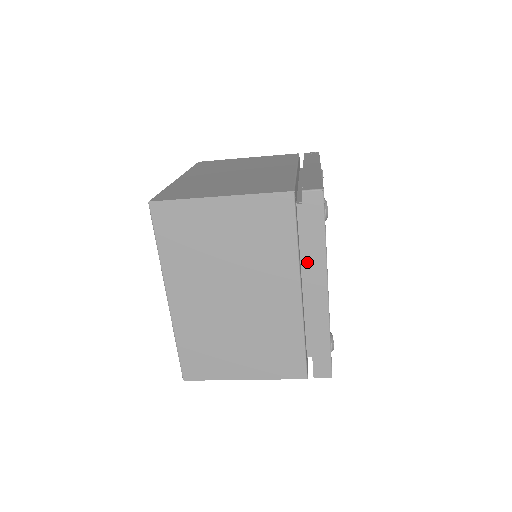
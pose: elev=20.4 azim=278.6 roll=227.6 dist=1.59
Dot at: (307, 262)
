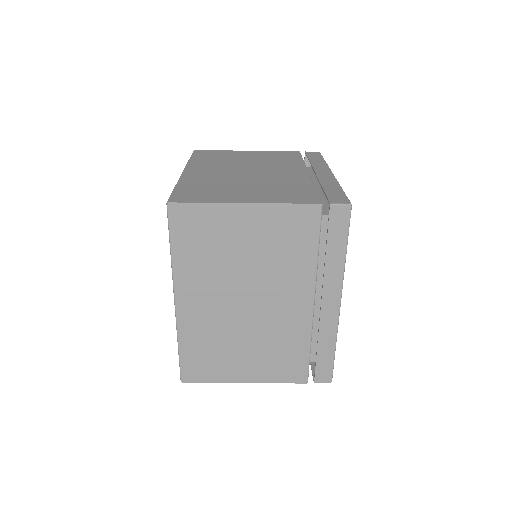
Dot at: (325, 273)
